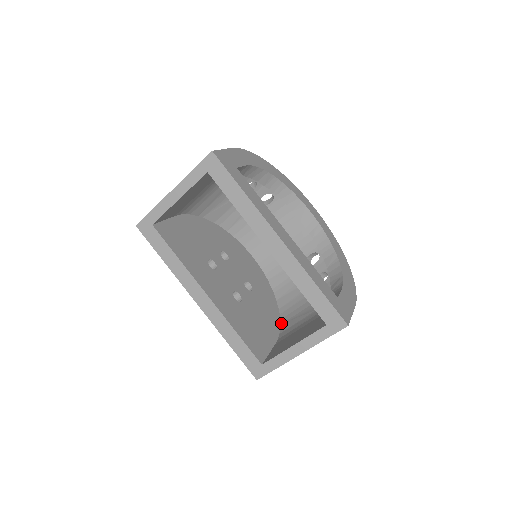
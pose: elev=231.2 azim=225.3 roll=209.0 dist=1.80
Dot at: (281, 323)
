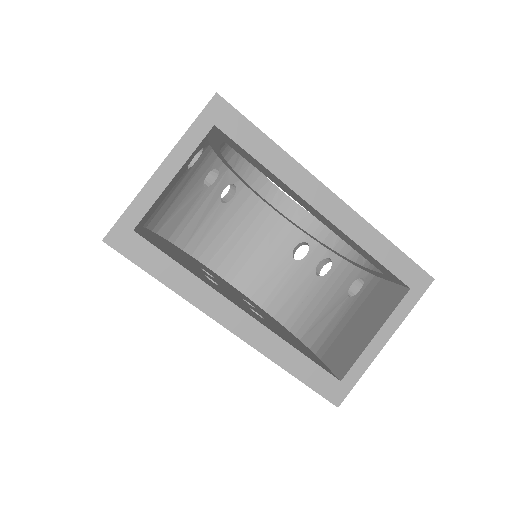
Dot at: (300, 338)
